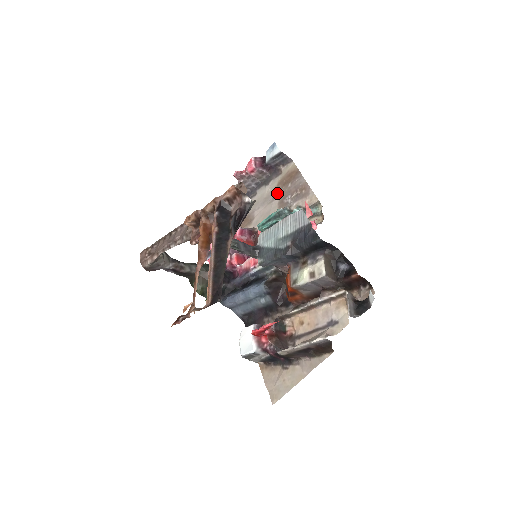
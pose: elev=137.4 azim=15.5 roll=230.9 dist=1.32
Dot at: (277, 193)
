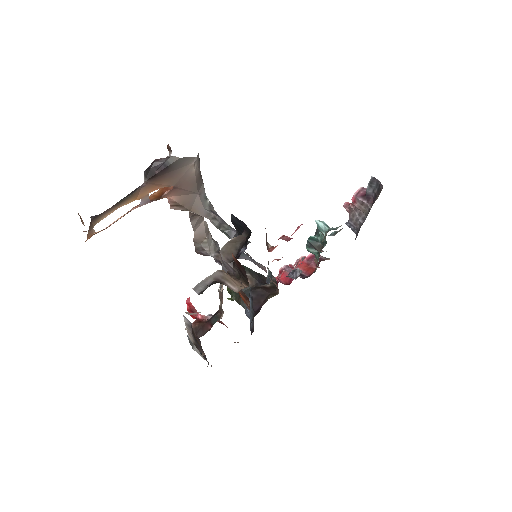
Dot at: occluded
